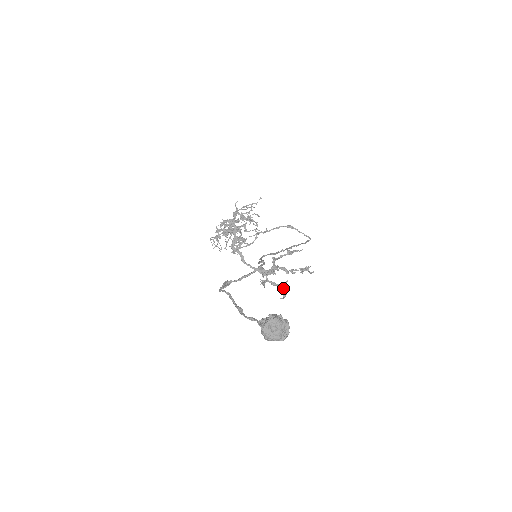
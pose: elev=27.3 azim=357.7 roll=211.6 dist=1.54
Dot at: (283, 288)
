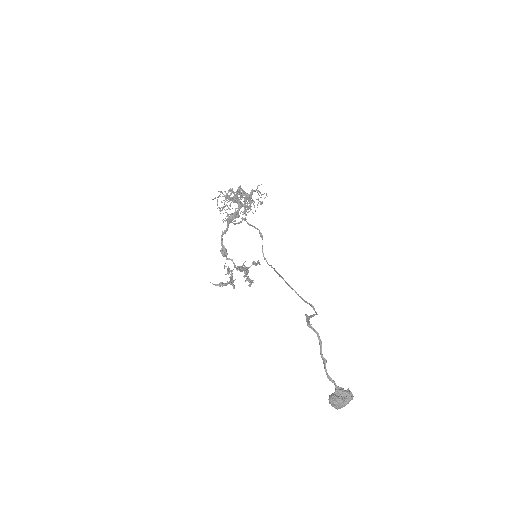
Dot at: (231, 284)
